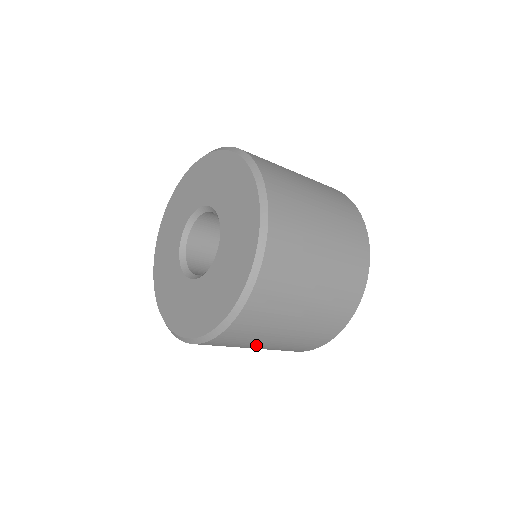
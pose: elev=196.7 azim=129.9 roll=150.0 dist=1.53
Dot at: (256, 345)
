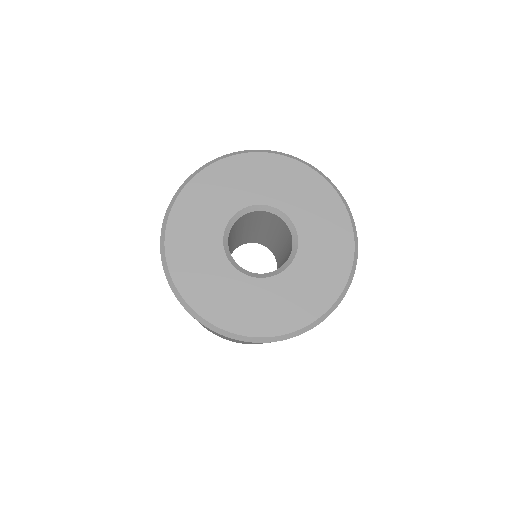
Dot at: occluded
